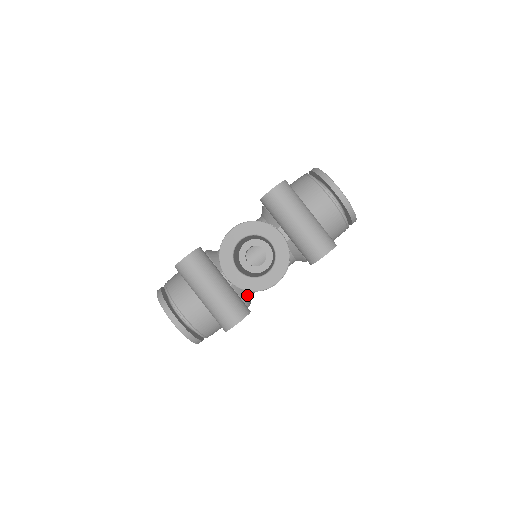
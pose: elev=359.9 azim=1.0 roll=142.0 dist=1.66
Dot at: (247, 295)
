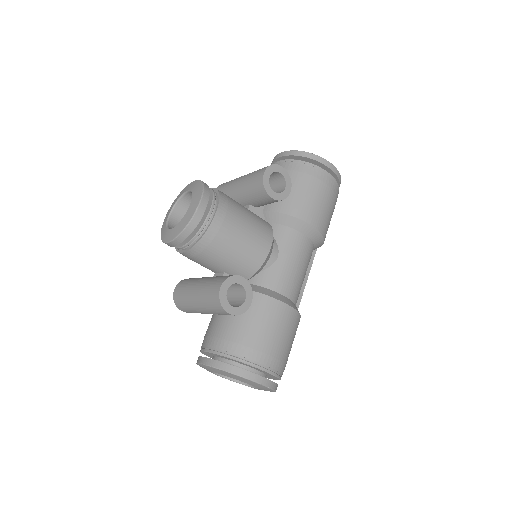
Dot at: (266, 290)
